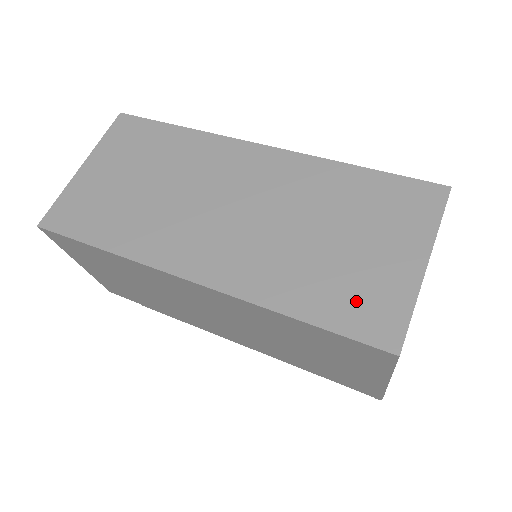
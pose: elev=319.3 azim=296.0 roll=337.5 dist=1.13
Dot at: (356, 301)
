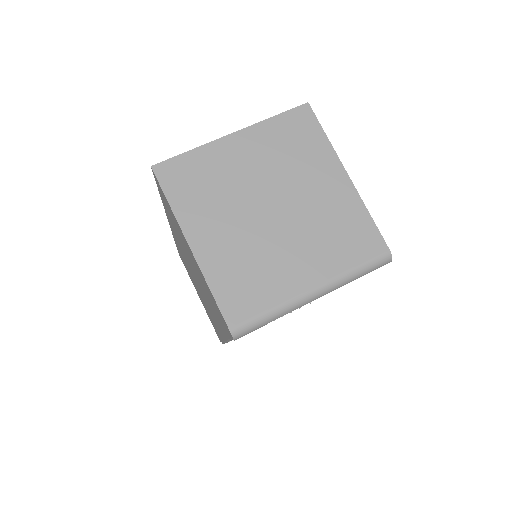
Dot at: occluded
